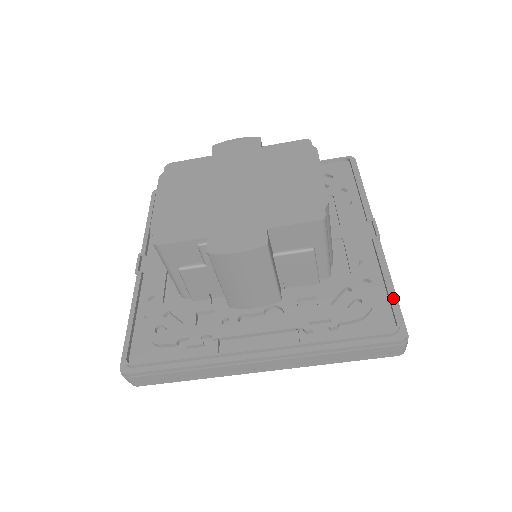
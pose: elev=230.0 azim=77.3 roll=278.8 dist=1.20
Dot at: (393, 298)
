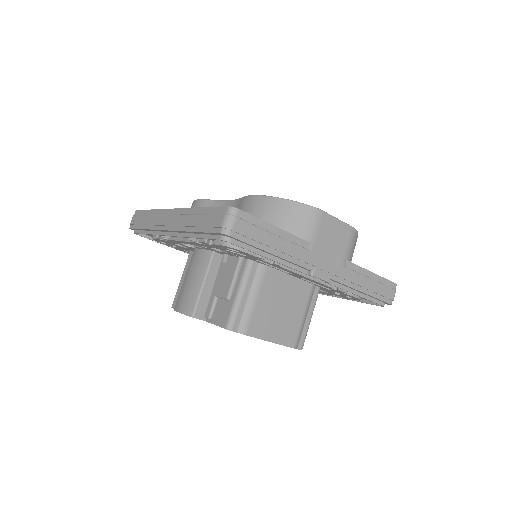
Dot at: (370, 296)
